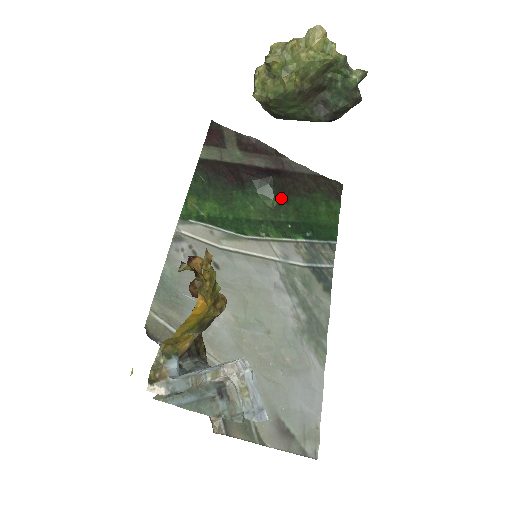
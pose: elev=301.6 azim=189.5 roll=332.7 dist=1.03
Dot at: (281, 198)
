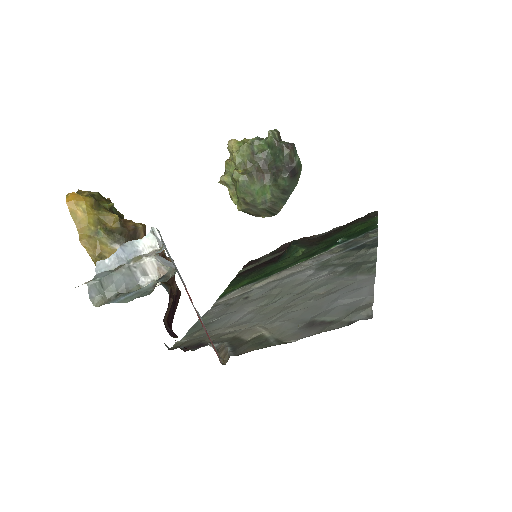
Dot at: (309, 246)
